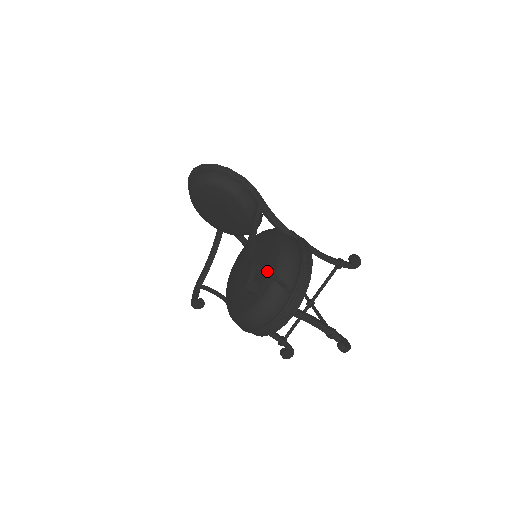
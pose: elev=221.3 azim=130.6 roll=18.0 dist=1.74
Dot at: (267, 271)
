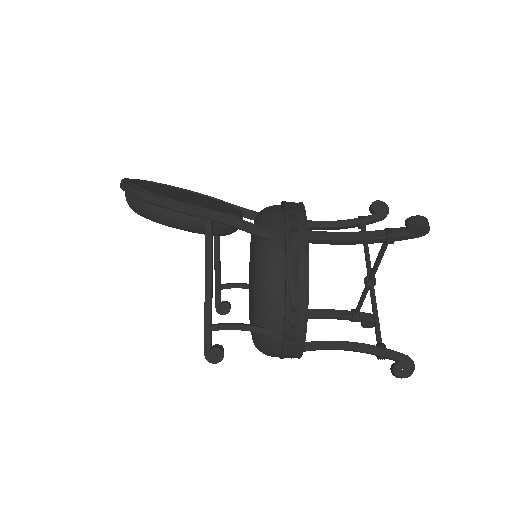
Dot at: (232, 327)
